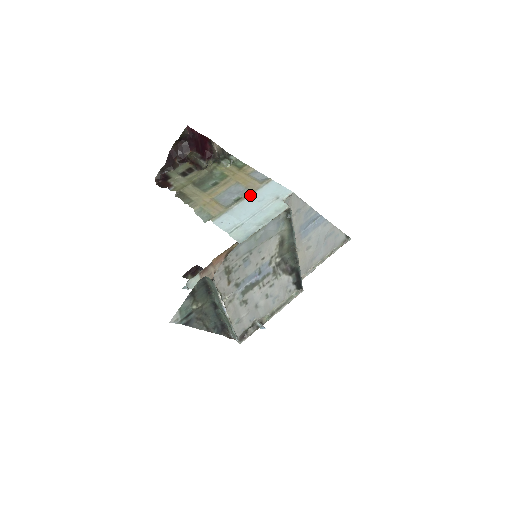
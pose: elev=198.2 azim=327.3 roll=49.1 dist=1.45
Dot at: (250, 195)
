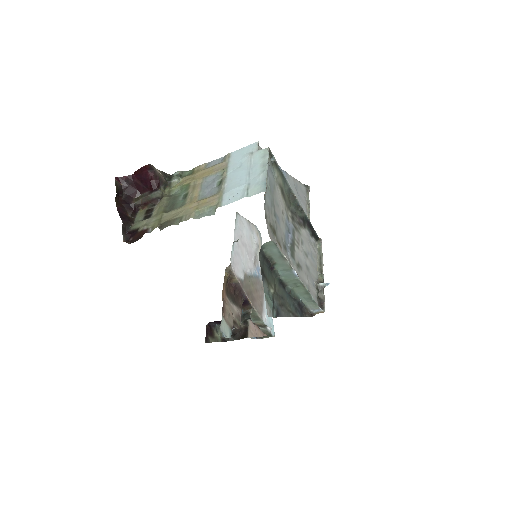
Dot at: (227, 171)
